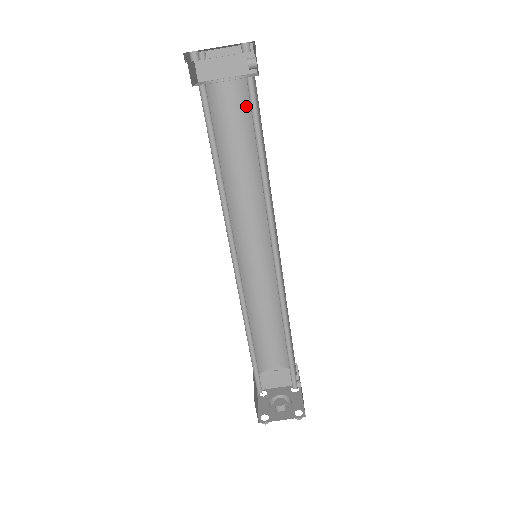
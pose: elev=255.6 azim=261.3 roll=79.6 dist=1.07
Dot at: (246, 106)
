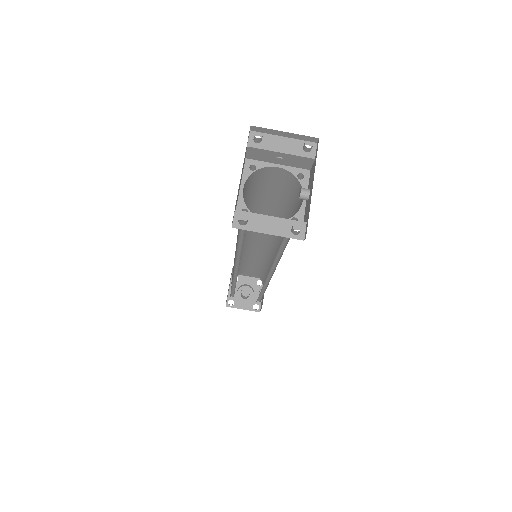
Dot at: (287, 188)
